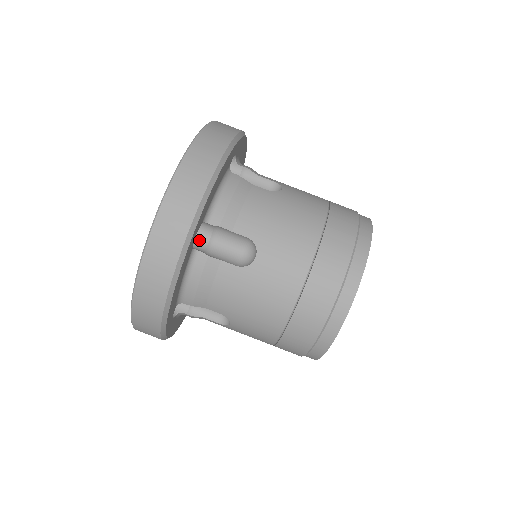
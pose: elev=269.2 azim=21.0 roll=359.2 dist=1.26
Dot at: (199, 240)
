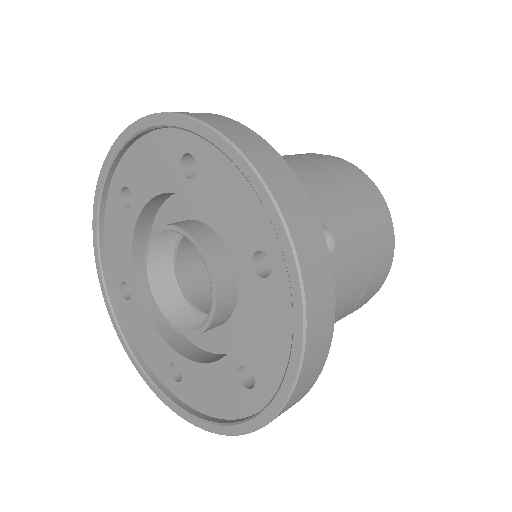
Dot at: occluded
